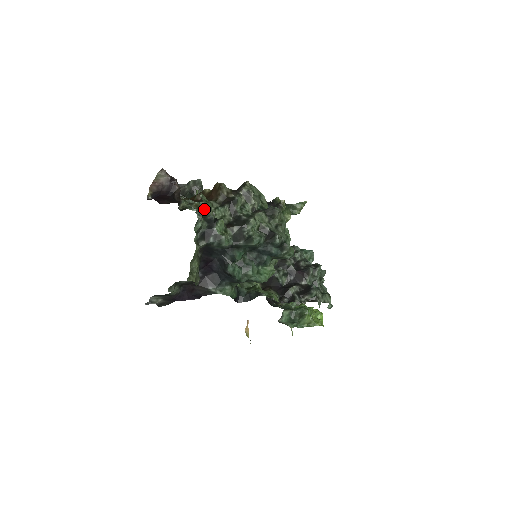
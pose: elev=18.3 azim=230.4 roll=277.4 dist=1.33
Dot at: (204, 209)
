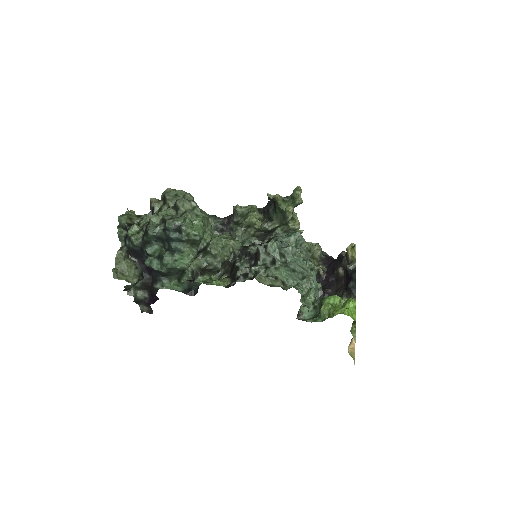
Dot at: (215, 230)
